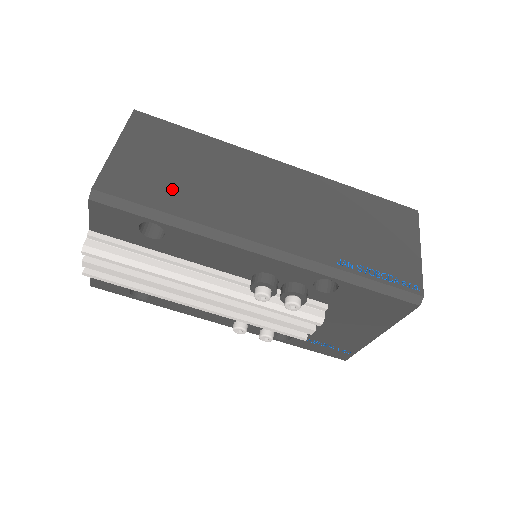
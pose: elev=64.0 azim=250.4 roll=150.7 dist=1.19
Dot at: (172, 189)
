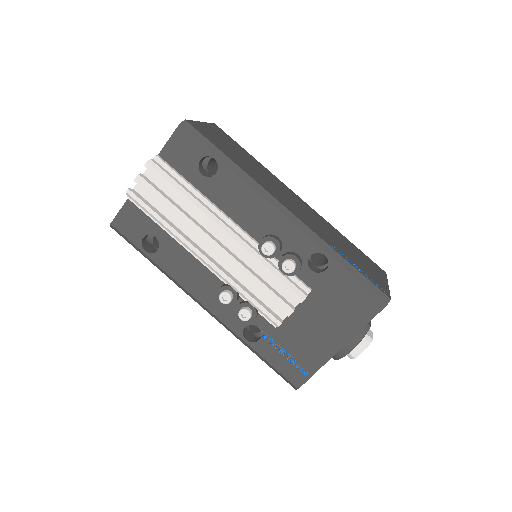
Dot at: (232, 154)
